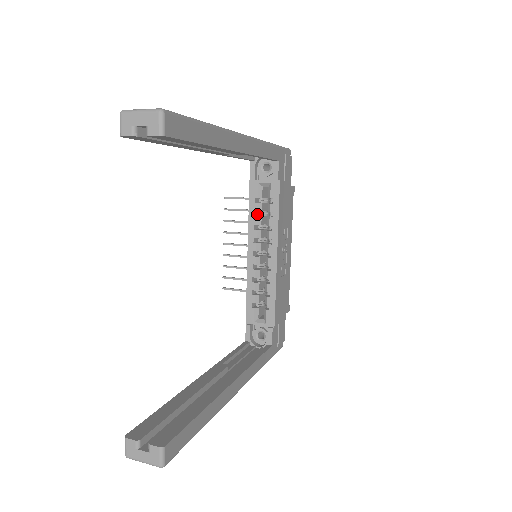
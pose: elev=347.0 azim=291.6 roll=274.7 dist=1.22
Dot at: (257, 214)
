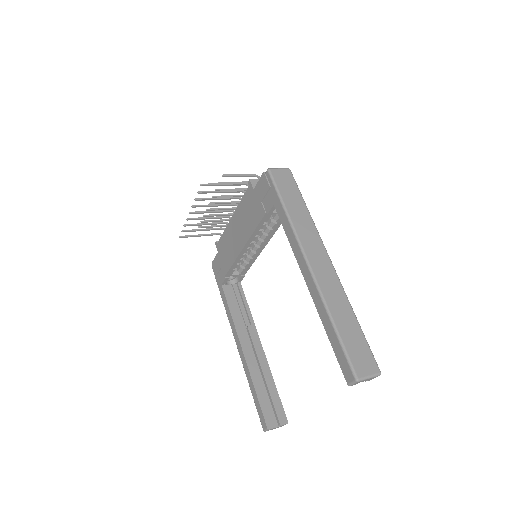
Dot at: occluded
